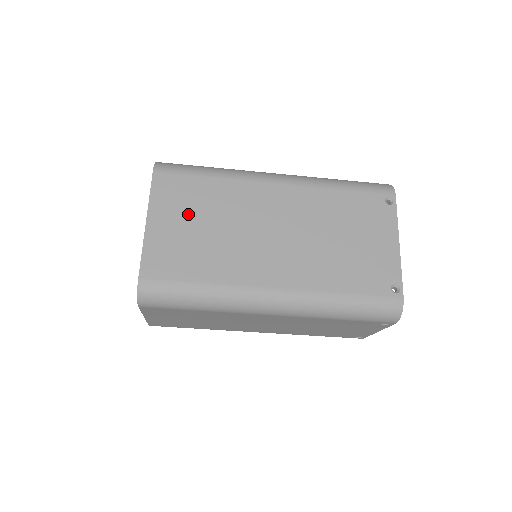
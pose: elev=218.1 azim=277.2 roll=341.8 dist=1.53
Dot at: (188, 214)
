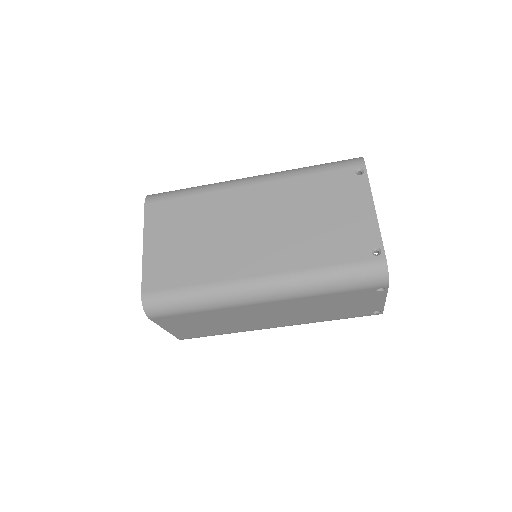
Dot at: (176, 231)
